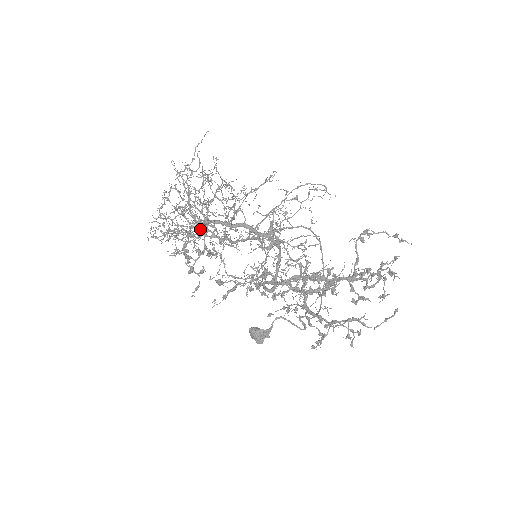
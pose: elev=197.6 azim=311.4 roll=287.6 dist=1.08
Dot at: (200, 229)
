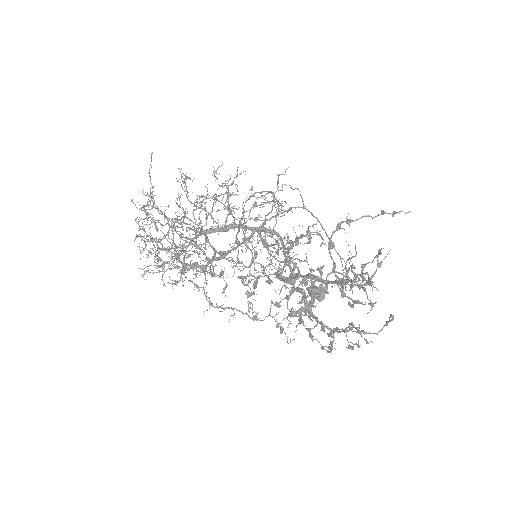
Dot at: occluded
